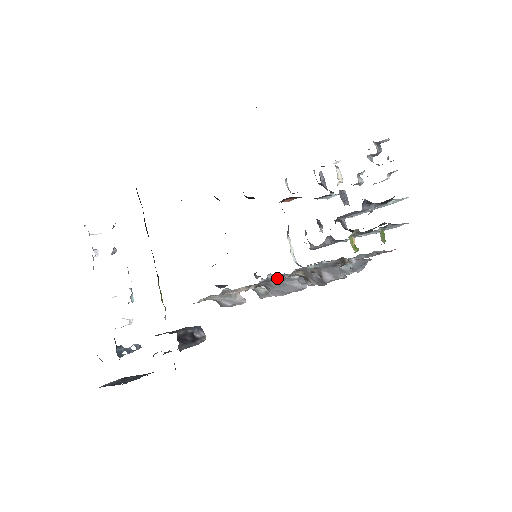
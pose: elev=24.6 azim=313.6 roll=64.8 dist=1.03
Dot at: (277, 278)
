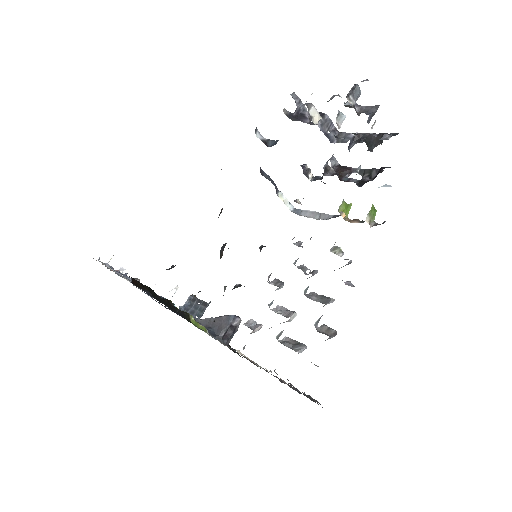
Dot at: occluded
